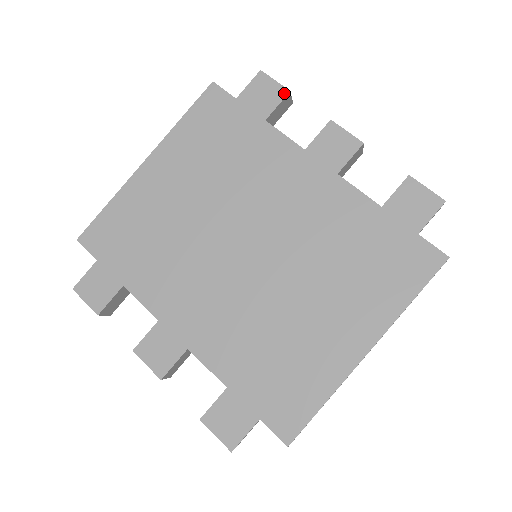
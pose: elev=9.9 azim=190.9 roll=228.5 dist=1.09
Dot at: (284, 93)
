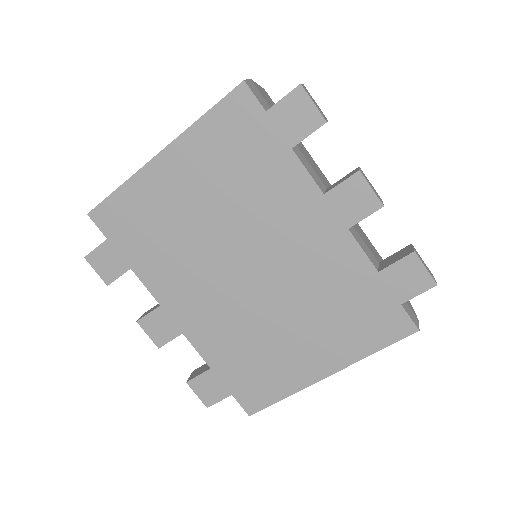
Dot at: (319, 122)
